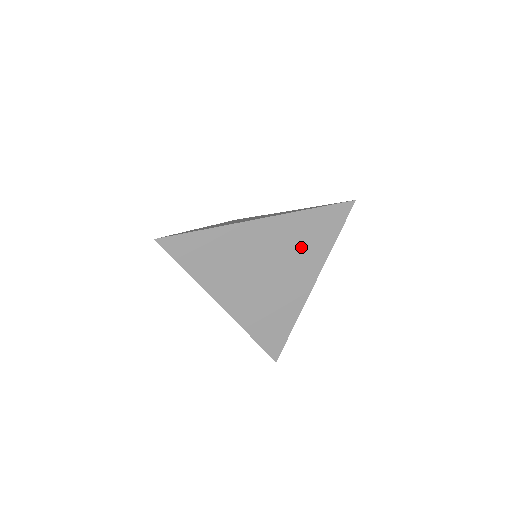
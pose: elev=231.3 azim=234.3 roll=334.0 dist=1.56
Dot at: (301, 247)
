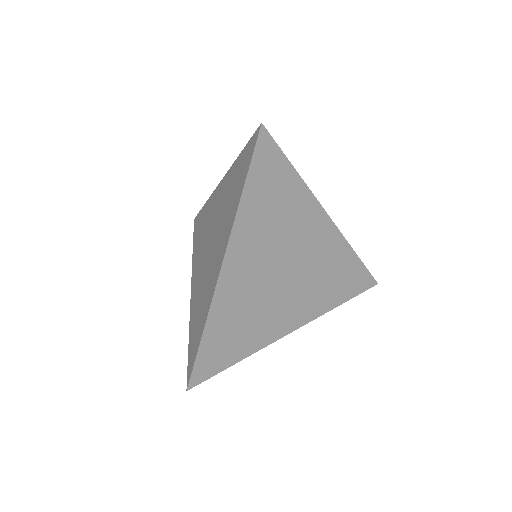
Dot at: (323, 281)
